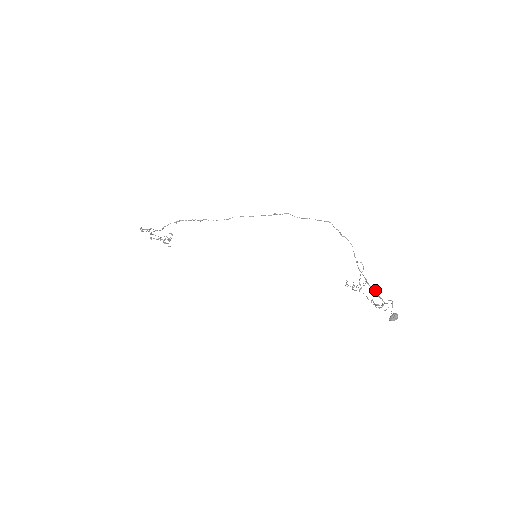
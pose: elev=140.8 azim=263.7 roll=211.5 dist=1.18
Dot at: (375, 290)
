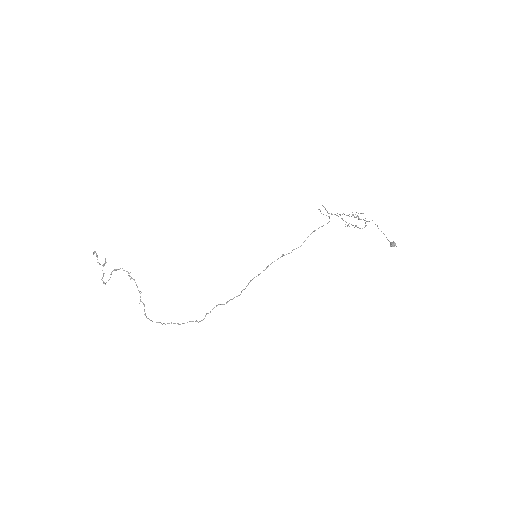
Dot at: occluded
